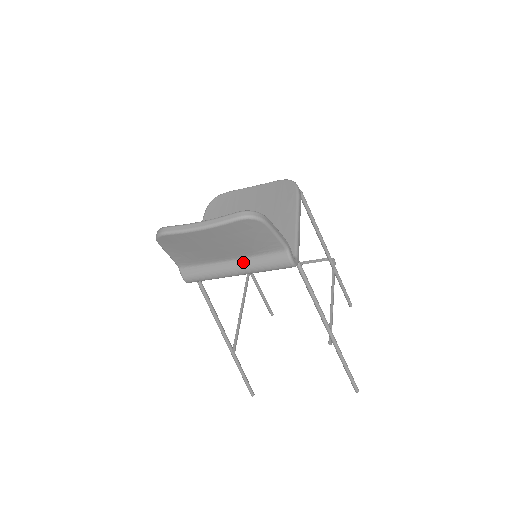
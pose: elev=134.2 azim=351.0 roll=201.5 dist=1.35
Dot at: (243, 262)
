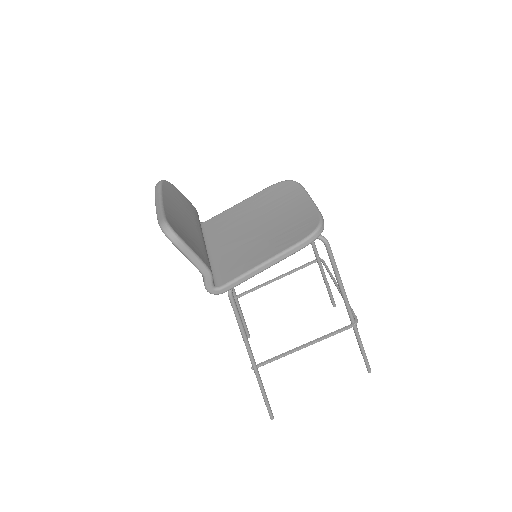
Dot at: occluded
